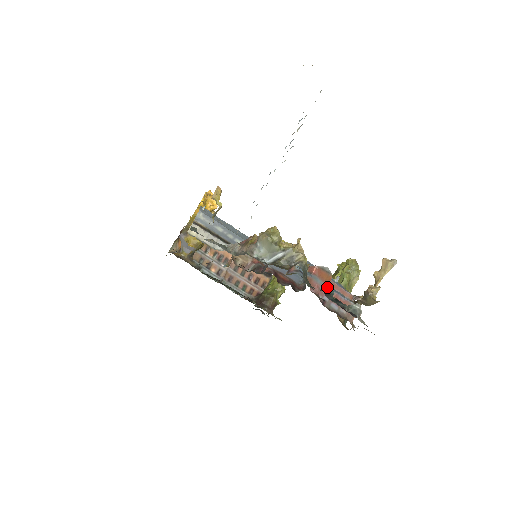
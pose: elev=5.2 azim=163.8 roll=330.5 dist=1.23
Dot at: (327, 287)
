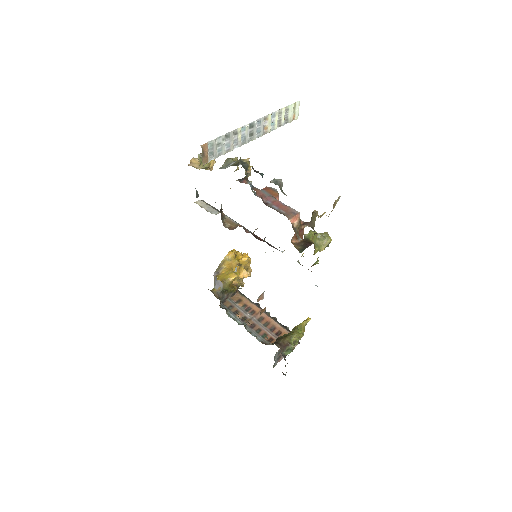
Dot at: (271, 196)
